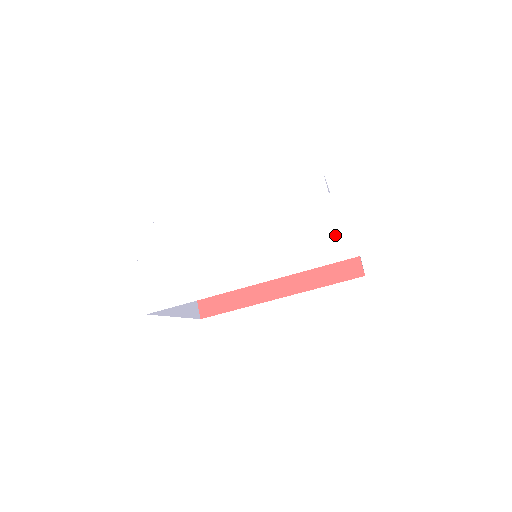
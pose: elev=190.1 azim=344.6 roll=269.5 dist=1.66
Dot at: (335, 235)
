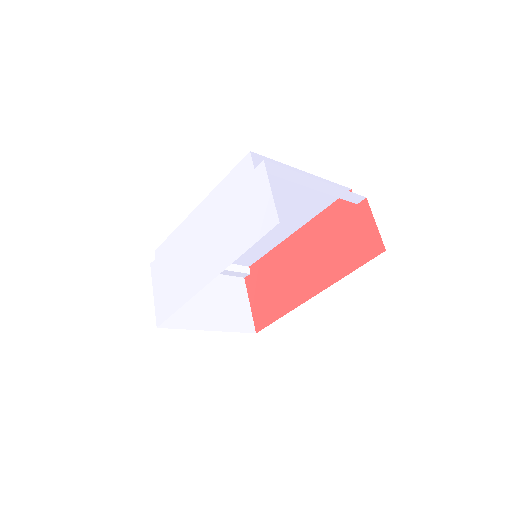
Dot at: (260, 209)
